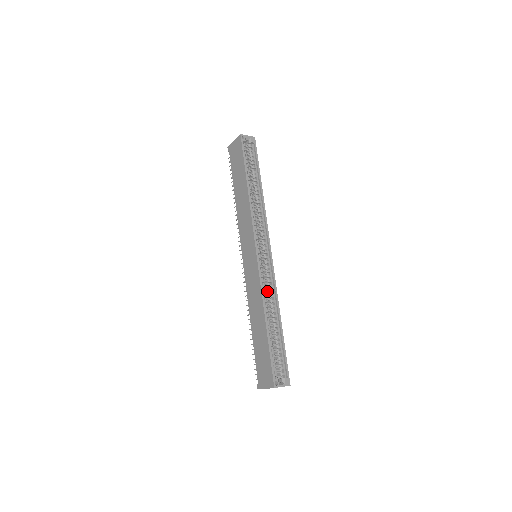
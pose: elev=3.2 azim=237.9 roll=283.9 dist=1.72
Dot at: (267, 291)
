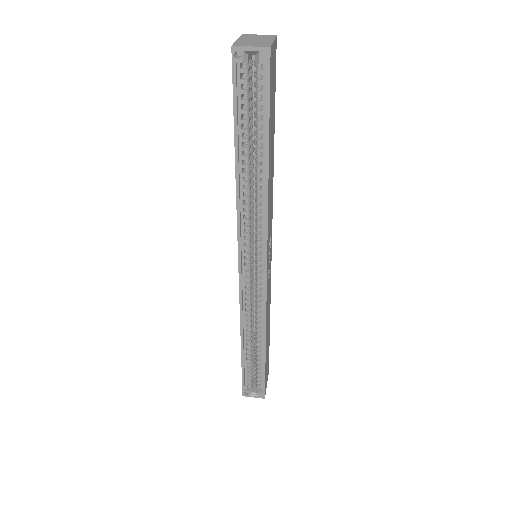
Dot at: (256, 309)
